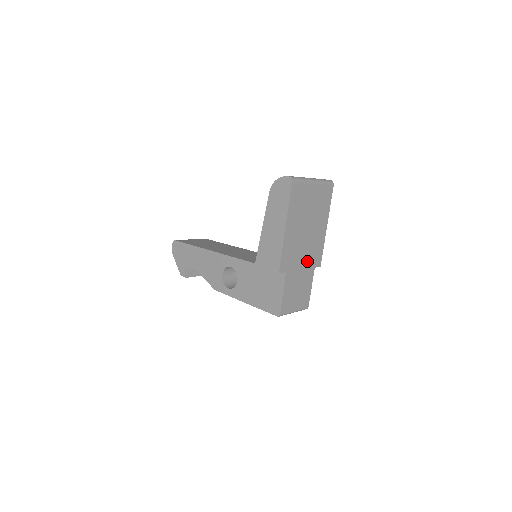
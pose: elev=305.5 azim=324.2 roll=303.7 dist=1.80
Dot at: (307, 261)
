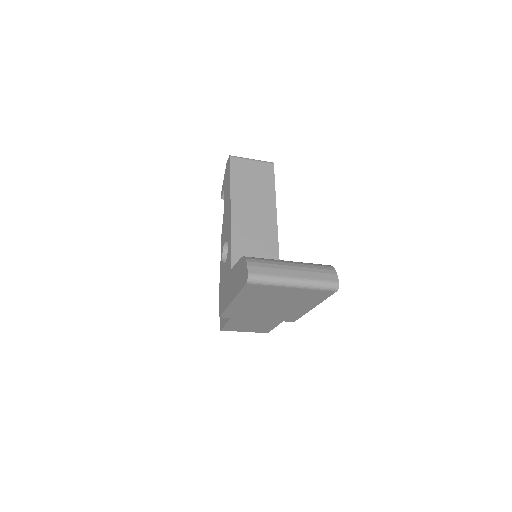
Dot at: (270, 317)
